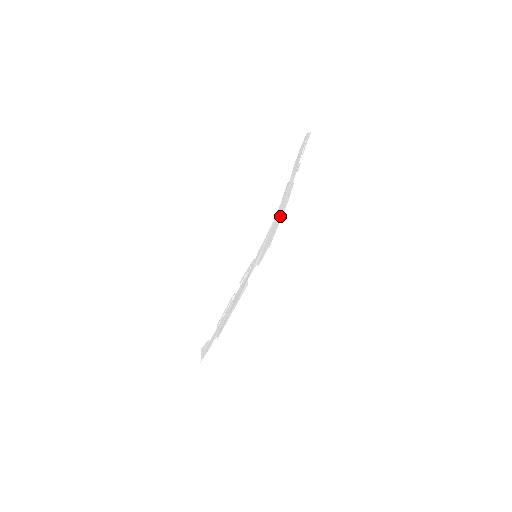
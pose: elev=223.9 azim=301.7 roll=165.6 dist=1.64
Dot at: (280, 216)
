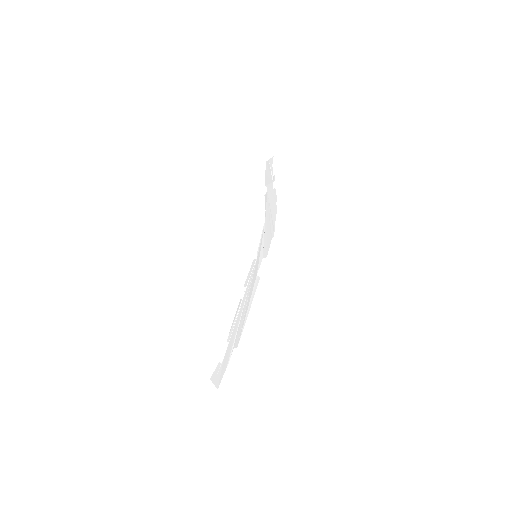
Dot at: (273, 213)
